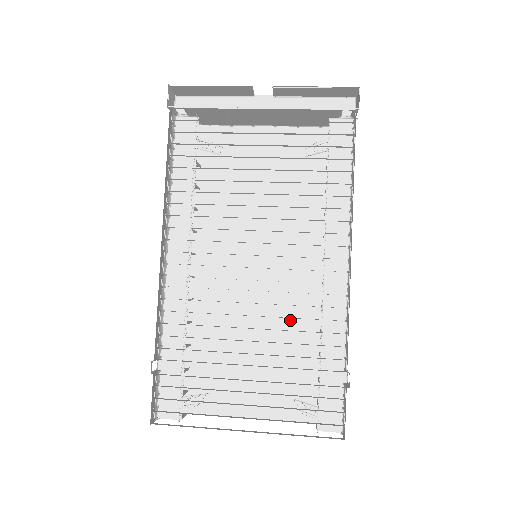
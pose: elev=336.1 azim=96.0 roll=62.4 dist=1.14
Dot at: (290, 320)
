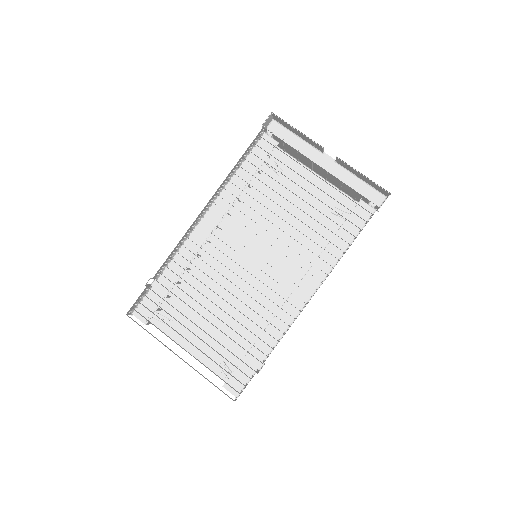
Dot at: (252, 309)
